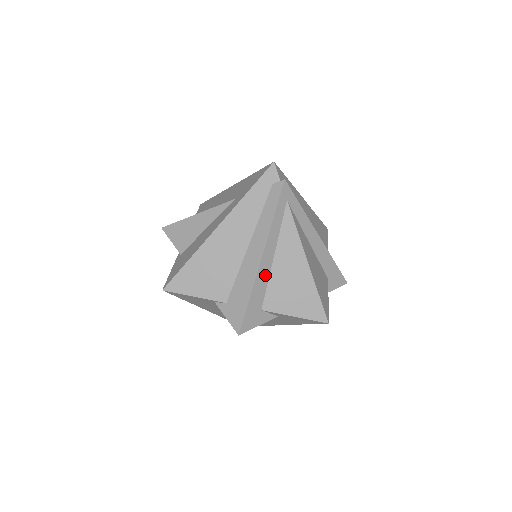
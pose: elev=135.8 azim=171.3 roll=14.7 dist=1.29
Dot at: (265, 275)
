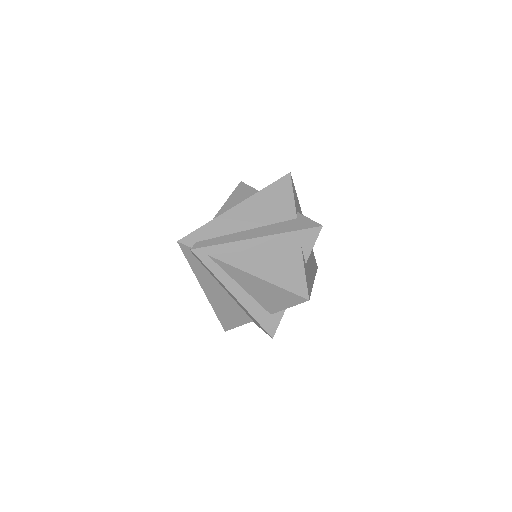
Dot at: (248, 300)
